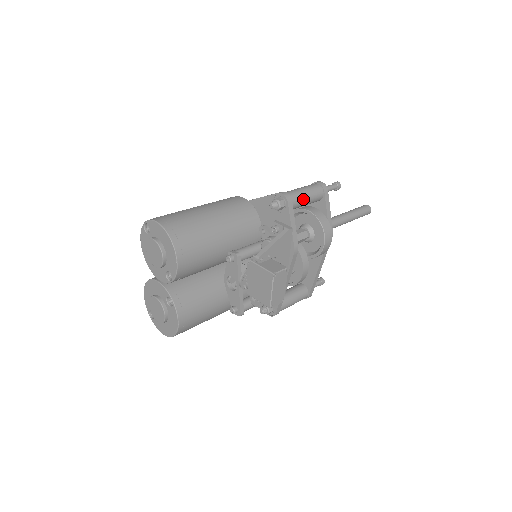
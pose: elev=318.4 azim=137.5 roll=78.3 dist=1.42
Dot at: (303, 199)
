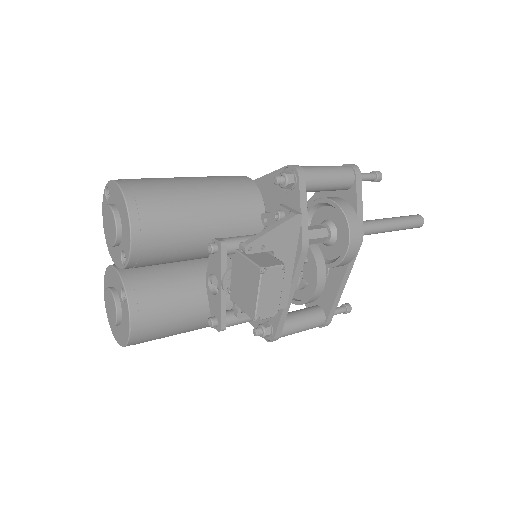
Dot at: (323, 179)
